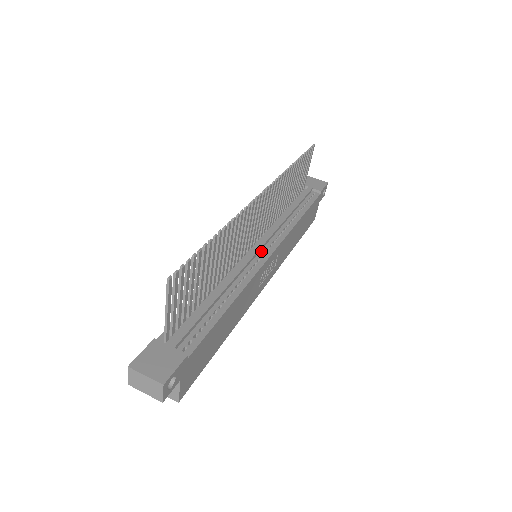
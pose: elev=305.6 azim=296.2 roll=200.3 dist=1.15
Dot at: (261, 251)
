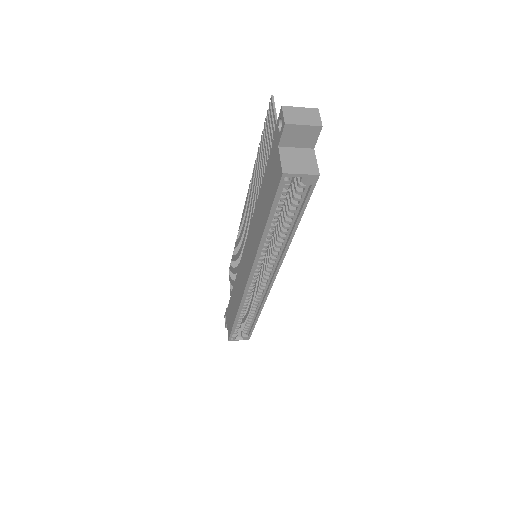
Dot at: occluded
